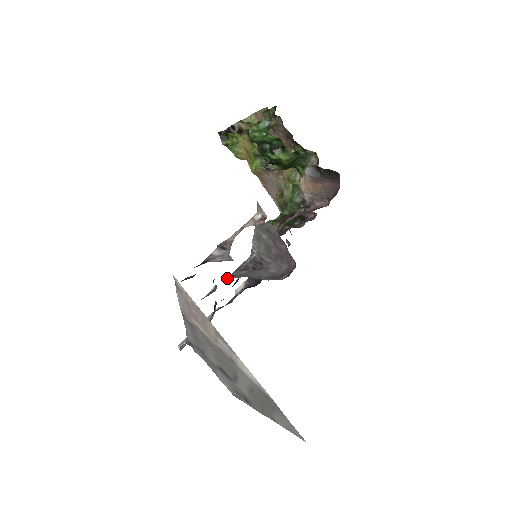
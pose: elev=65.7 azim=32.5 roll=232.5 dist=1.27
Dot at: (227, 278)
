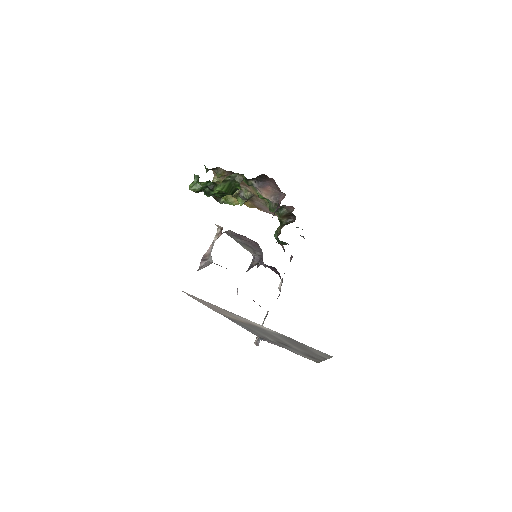
Dot at: occluded
